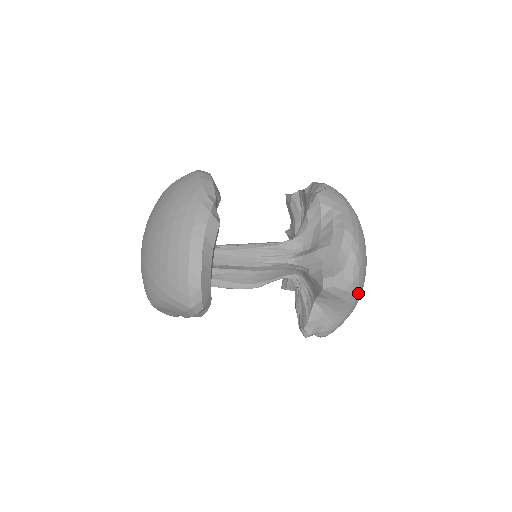
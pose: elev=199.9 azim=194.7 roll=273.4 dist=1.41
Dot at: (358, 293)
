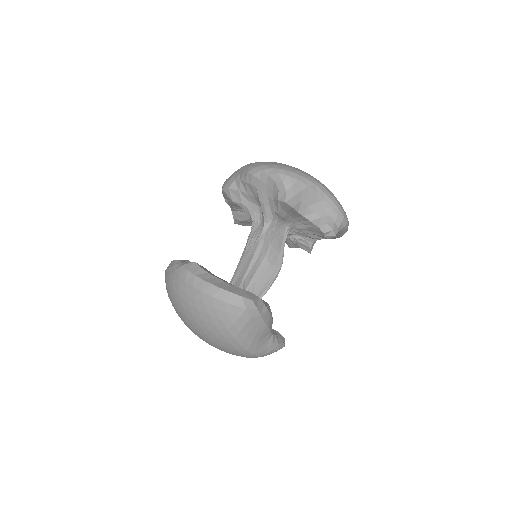
Dot at: (303, 176)
